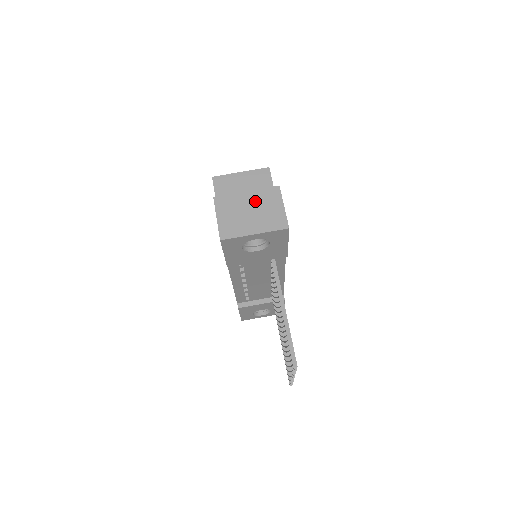
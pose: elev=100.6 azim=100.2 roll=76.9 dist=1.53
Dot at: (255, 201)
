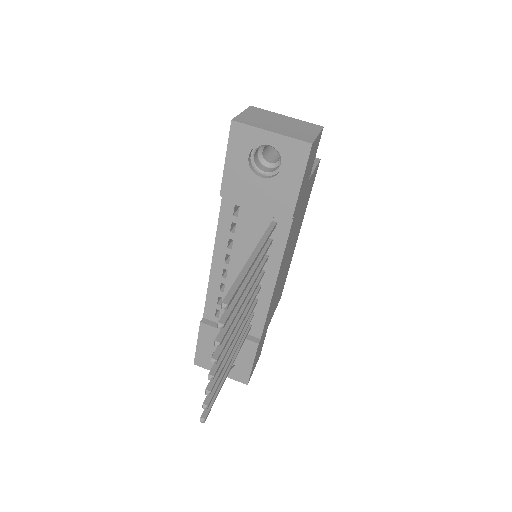
Dot at: (290, 122)
